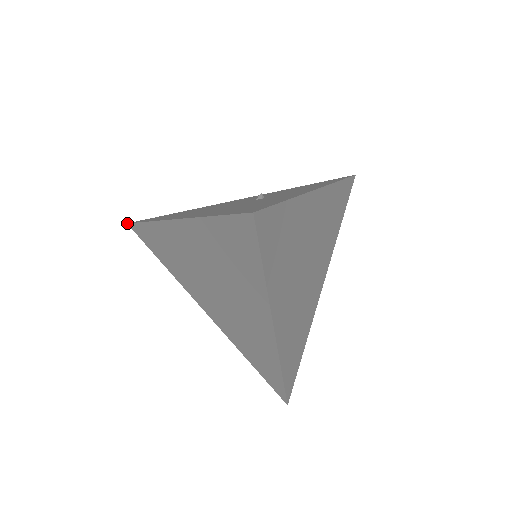
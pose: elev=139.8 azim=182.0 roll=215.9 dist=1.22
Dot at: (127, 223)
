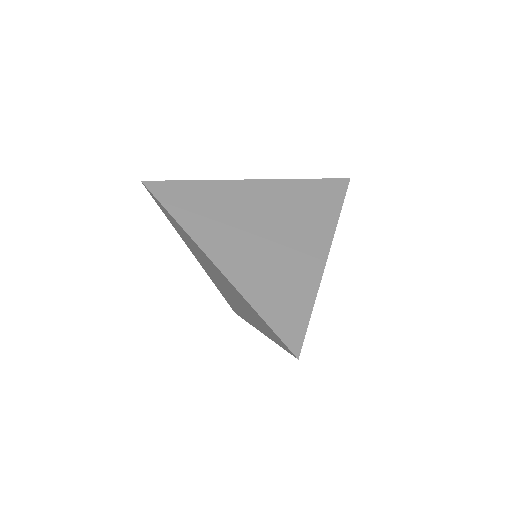
Dot at: occluded
